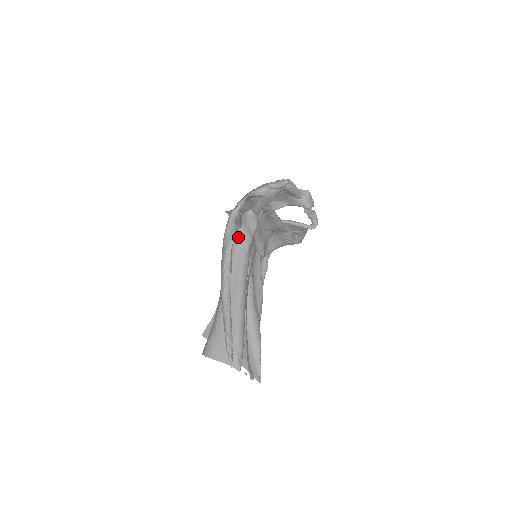
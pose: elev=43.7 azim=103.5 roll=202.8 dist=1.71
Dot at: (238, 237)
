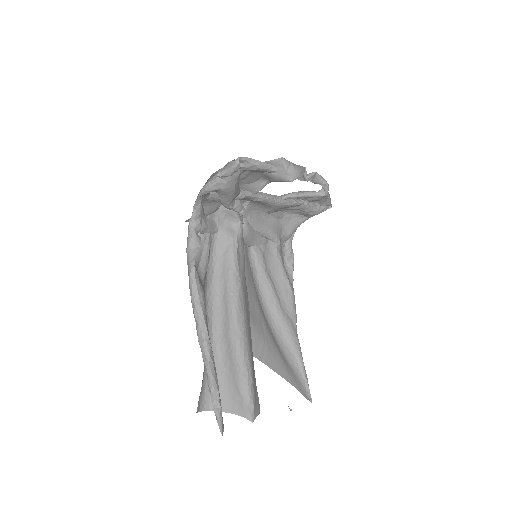
Dot at: (217, 245)
